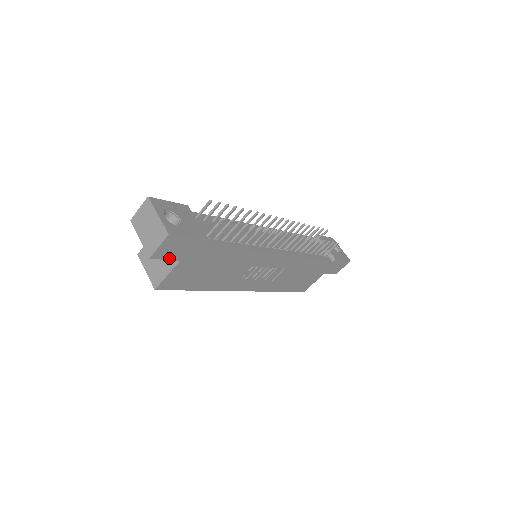
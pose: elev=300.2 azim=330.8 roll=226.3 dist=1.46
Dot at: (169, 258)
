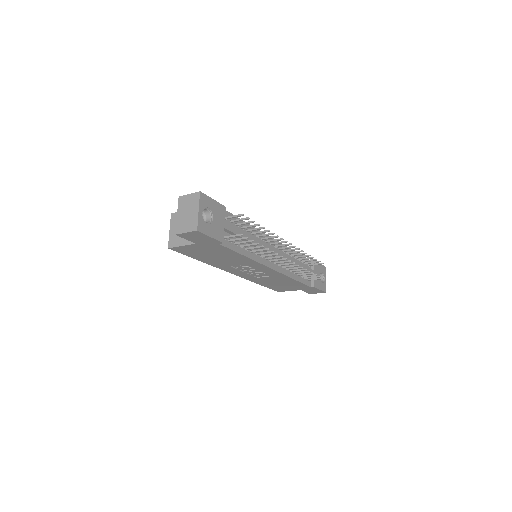
Dot at: (189, 239)
